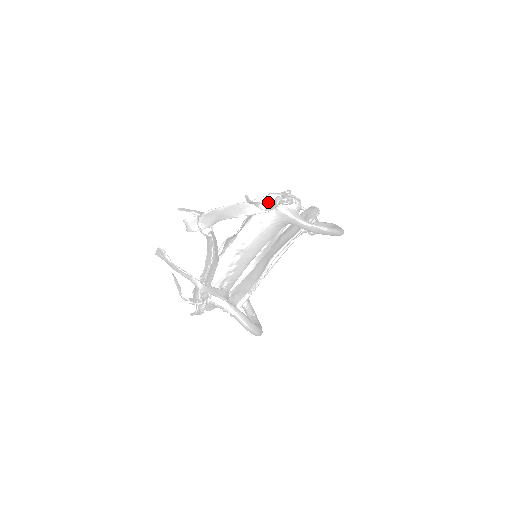
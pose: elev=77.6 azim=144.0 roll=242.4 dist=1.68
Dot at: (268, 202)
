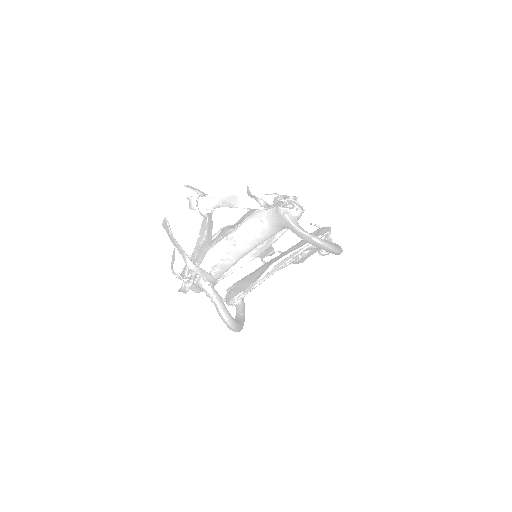
Dot at: (270, 201)
